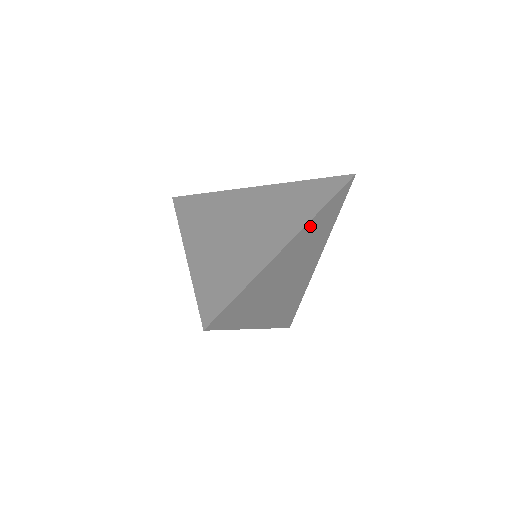
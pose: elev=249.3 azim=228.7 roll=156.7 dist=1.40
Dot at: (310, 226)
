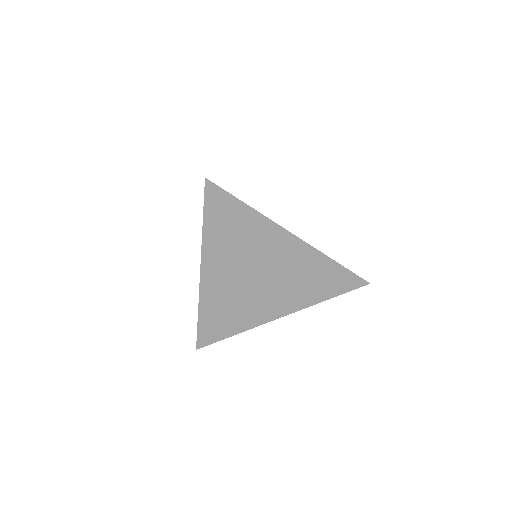
Dot at: (314, 257)
